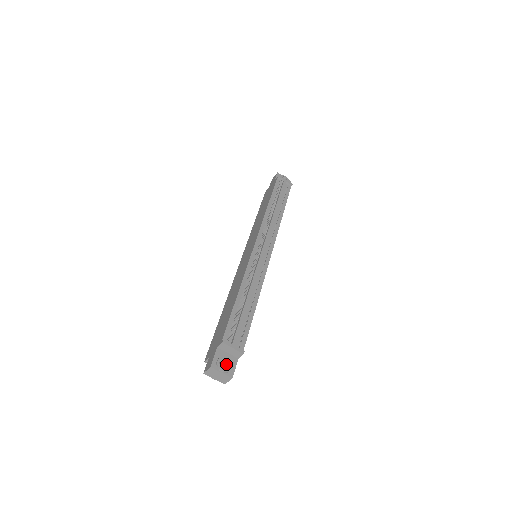
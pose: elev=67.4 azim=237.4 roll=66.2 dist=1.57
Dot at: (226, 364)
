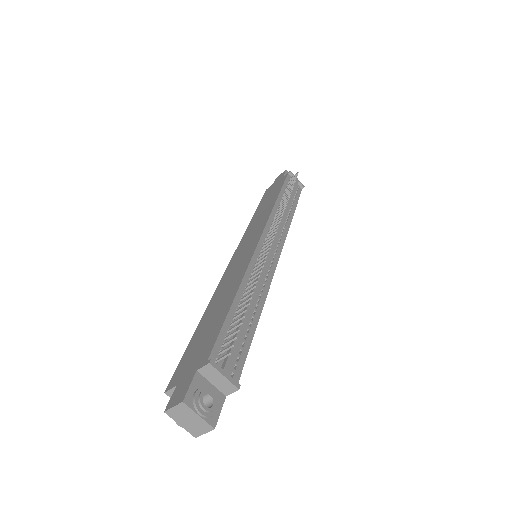
Dot at: (207, 402)
